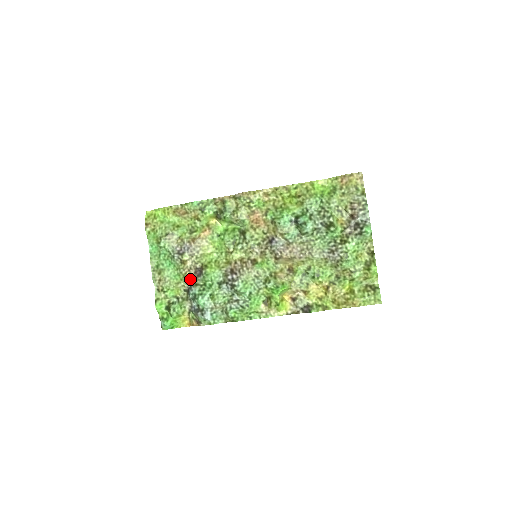
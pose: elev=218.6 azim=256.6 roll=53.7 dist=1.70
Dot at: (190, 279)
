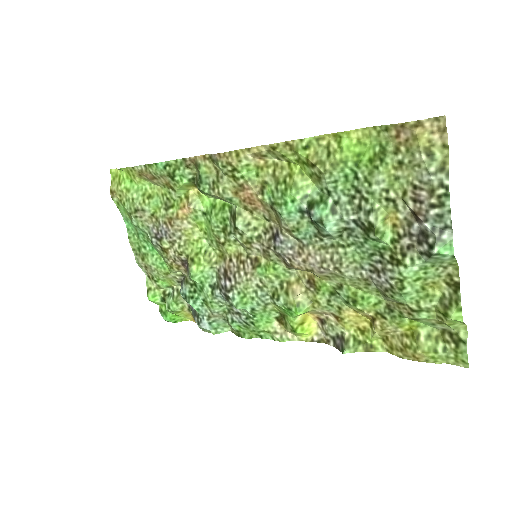
Dot at: (180, 270)
